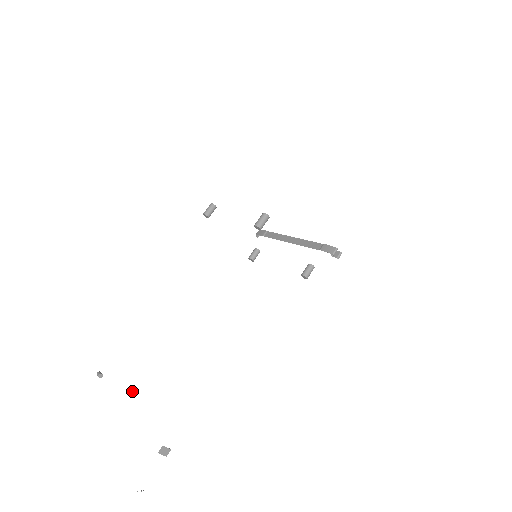
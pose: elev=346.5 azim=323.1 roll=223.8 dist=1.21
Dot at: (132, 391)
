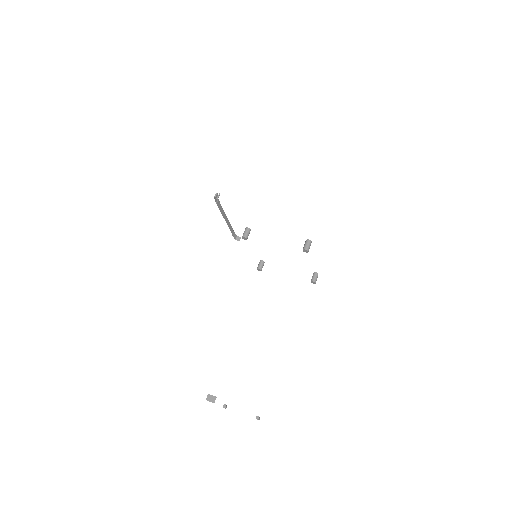
Dot at: (256, 417)
